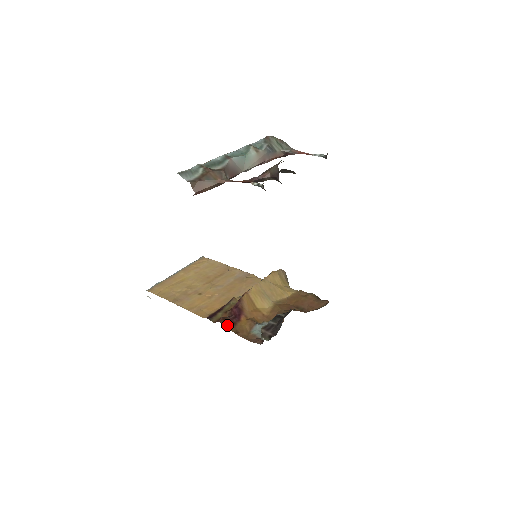
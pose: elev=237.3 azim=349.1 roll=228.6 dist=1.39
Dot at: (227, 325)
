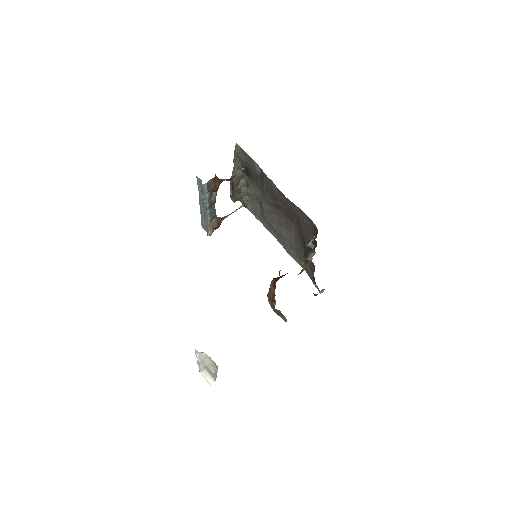
Dot at: occluded
